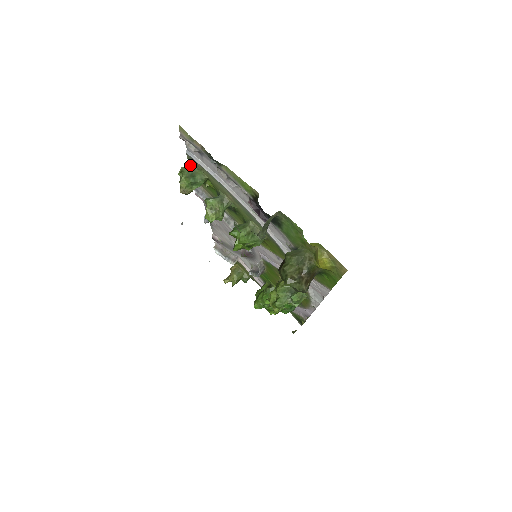
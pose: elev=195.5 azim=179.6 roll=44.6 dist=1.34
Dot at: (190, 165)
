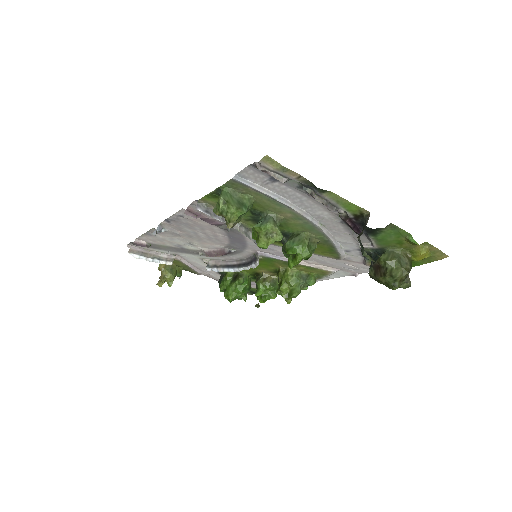
Dot at: (227, 190)
